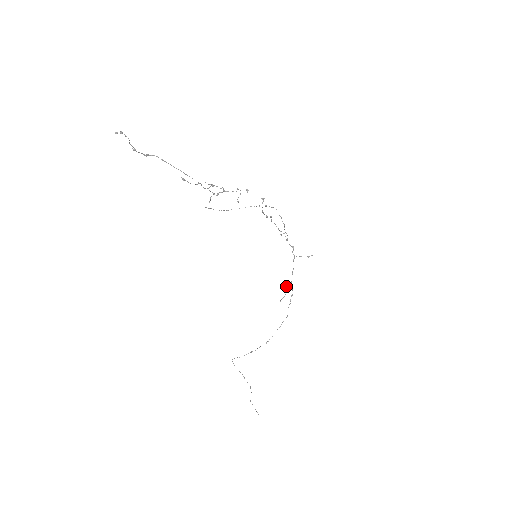
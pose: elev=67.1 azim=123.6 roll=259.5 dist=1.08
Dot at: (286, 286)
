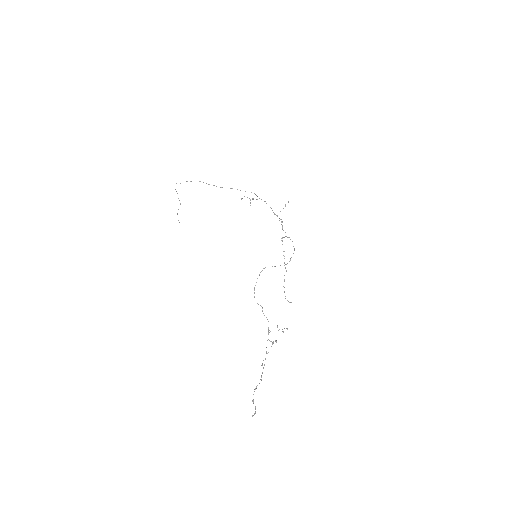
Dot at: occluded
